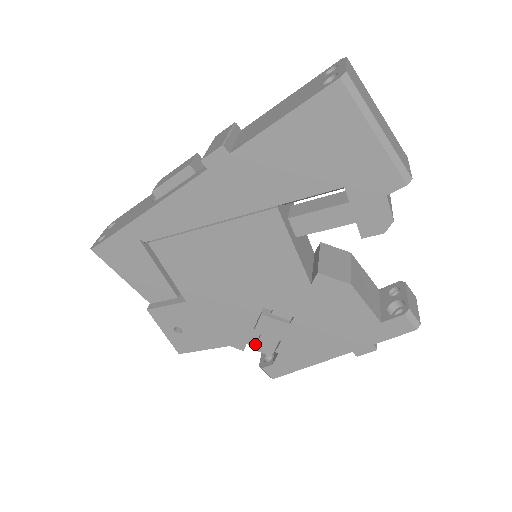
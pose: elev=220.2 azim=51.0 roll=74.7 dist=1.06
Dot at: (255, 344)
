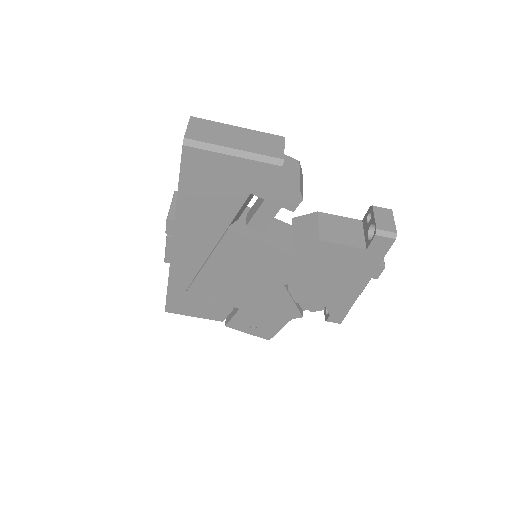
Dot at: (309, 308)
